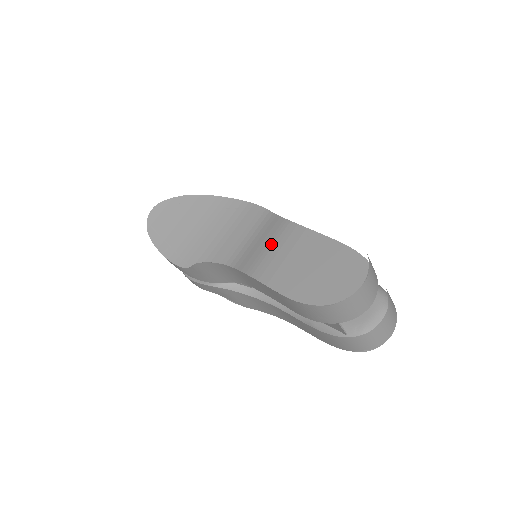
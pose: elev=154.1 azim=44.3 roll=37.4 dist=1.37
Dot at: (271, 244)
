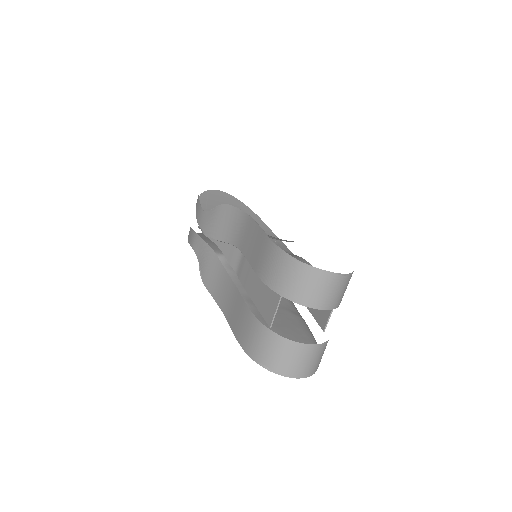
Dot at: occluded
